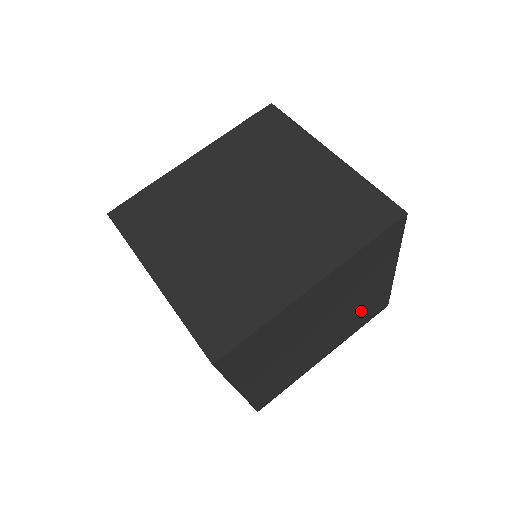
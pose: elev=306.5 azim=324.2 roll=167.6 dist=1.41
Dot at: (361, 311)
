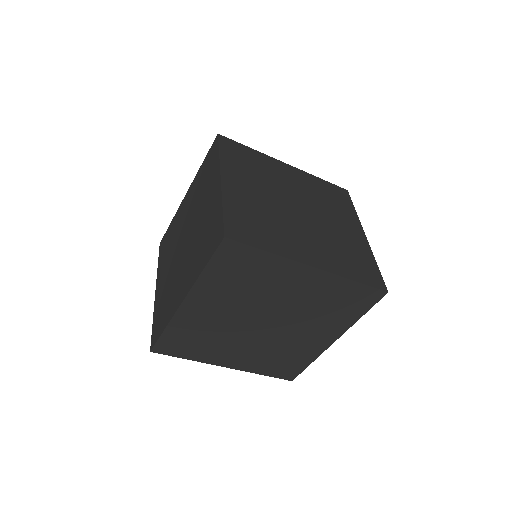
Dot at: (324, 304)
